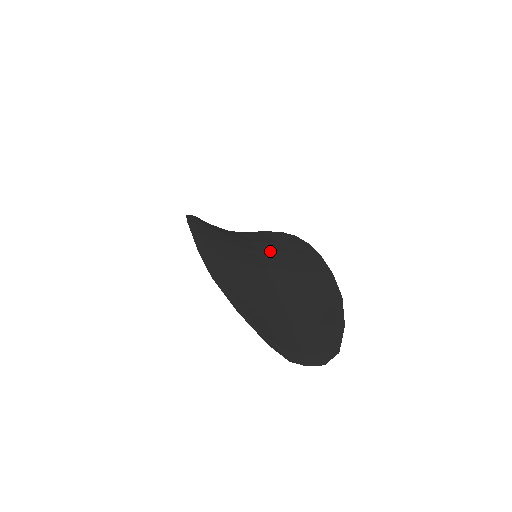
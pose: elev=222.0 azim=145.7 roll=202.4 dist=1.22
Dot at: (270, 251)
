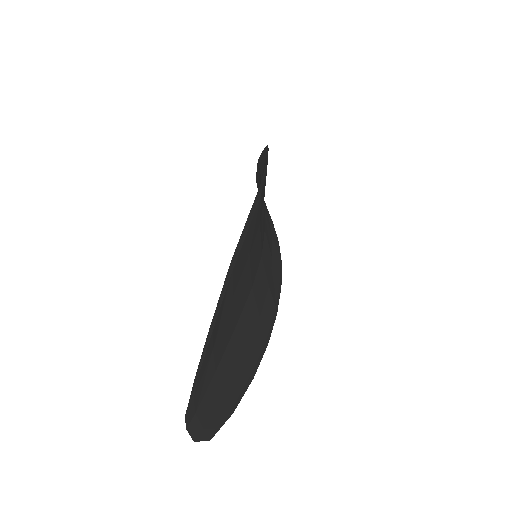
Dot at: (266, 266)
